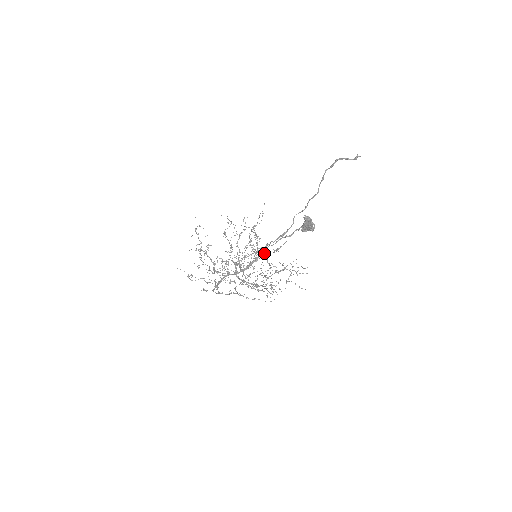
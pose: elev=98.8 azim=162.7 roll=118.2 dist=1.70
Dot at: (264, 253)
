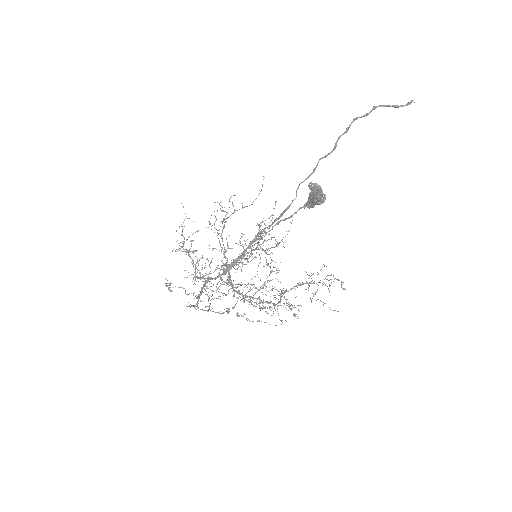
Dot at: (262, 249)
